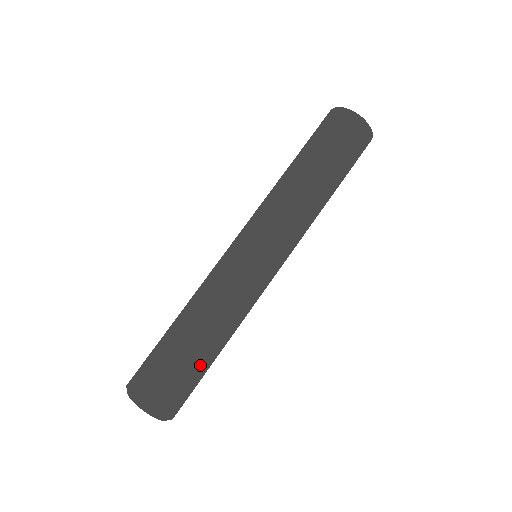
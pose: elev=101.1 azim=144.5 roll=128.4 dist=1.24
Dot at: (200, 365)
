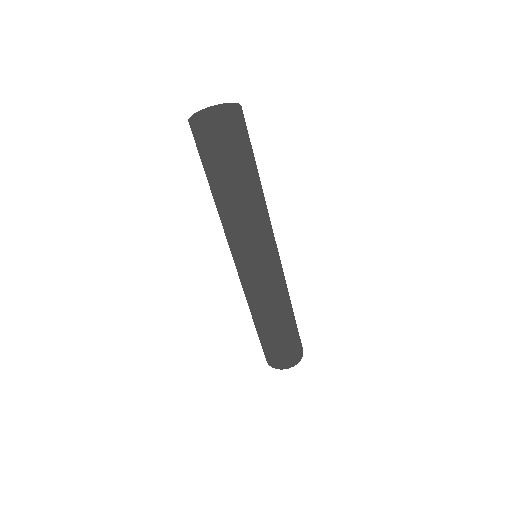
Dot at: (281, 339)
